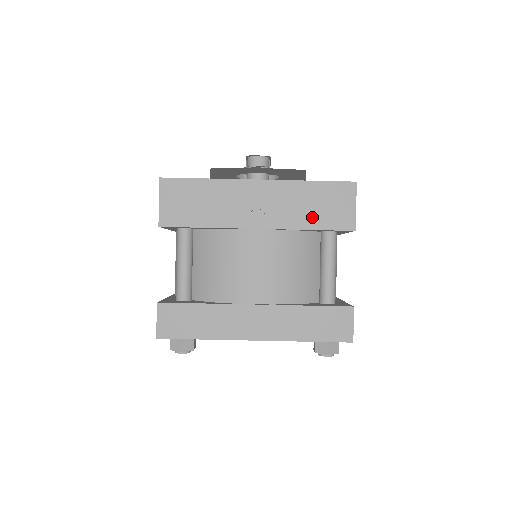
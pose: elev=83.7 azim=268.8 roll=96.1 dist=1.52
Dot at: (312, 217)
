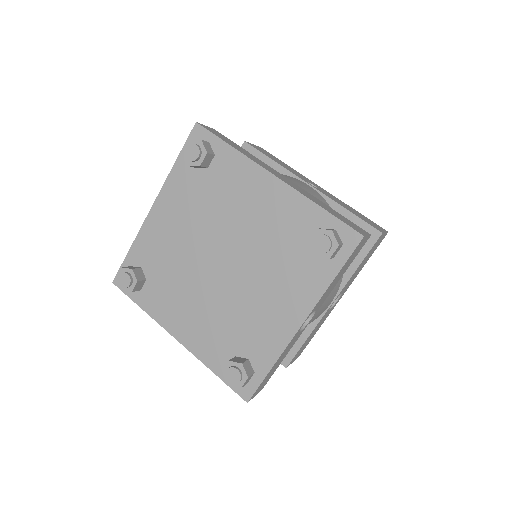
Dot at: (351, 211)
